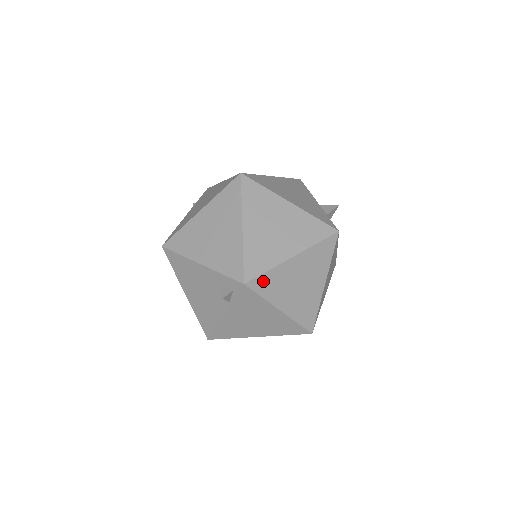
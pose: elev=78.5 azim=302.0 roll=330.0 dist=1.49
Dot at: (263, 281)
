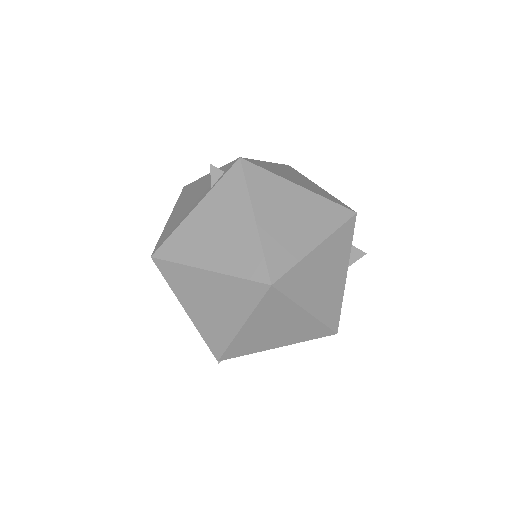
Dot at: (258, 174)
